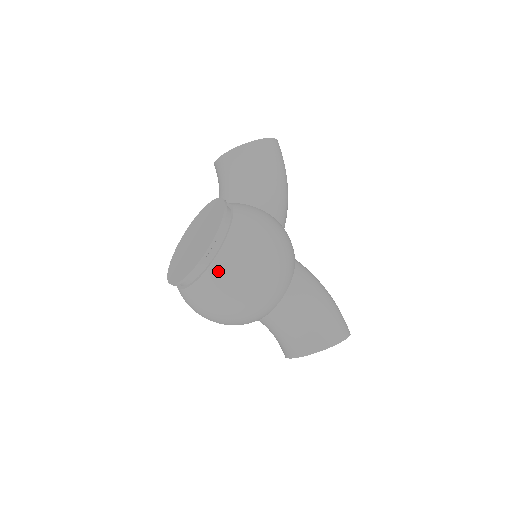
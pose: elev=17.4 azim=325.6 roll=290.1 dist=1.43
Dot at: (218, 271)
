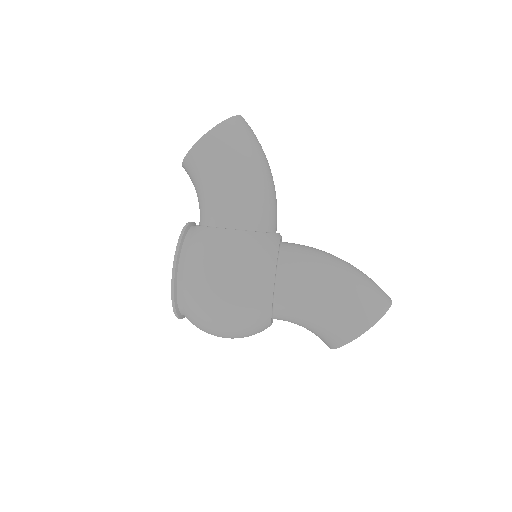
Dot at: (190, 315)
